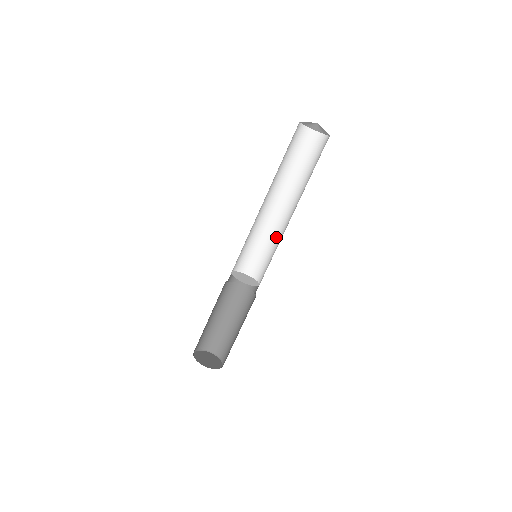
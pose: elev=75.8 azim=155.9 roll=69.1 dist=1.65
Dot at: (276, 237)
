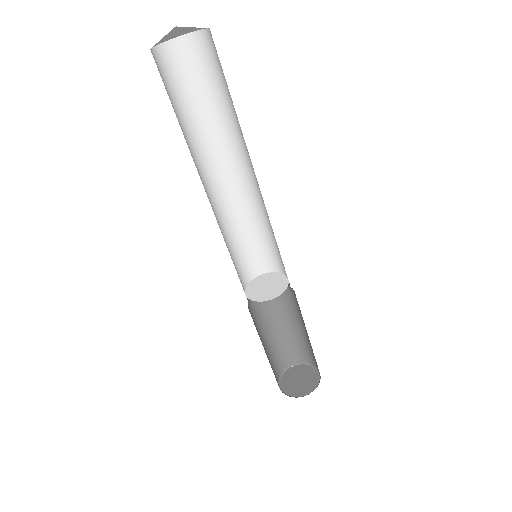
Dot at: (266, 215)
